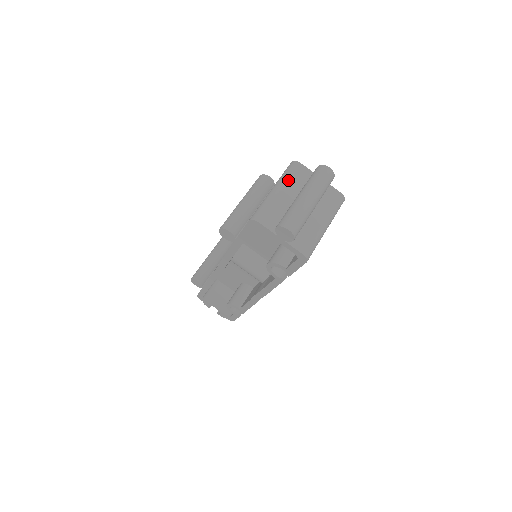
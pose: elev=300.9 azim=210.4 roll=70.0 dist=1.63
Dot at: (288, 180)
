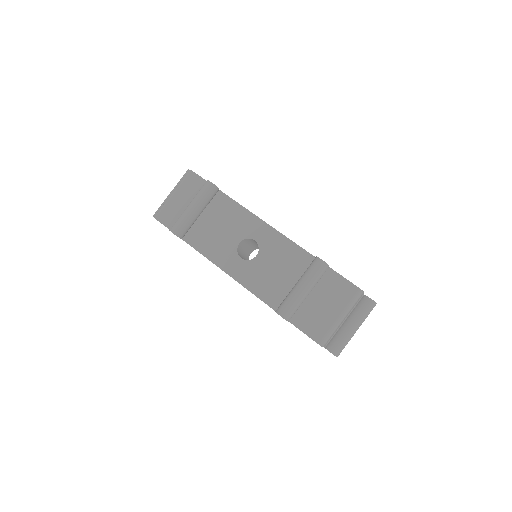
Dot at: occluded
